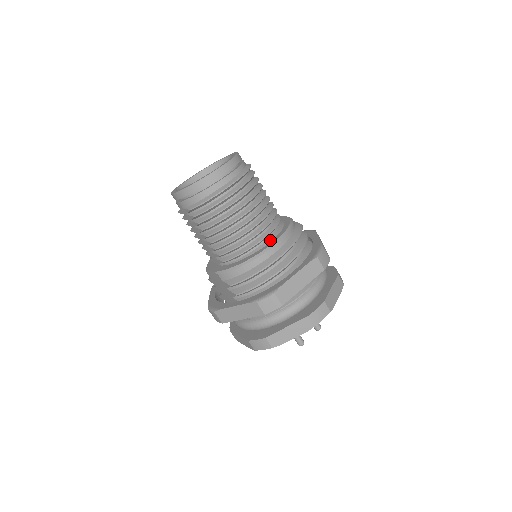
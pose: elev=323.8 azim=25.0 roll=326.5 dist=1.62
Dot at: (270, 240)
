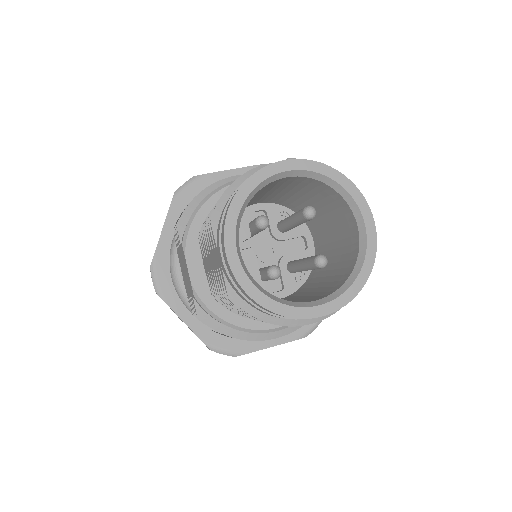
Dot at: occluded
